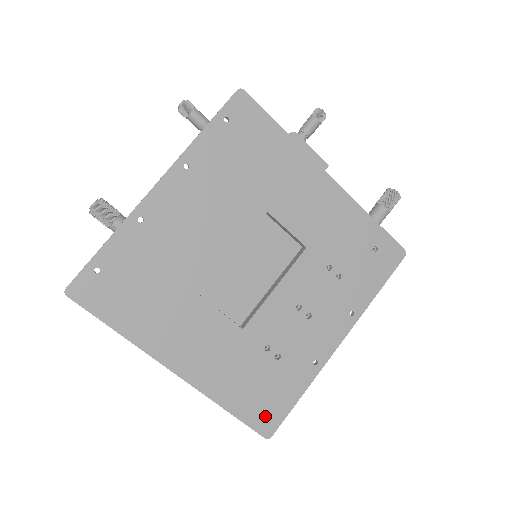
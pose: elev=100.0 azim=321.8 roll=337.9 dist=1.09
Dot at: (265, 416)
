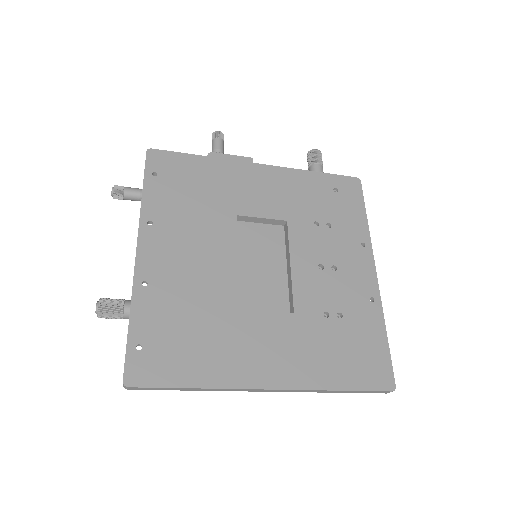
Dot at: (374, 372)
